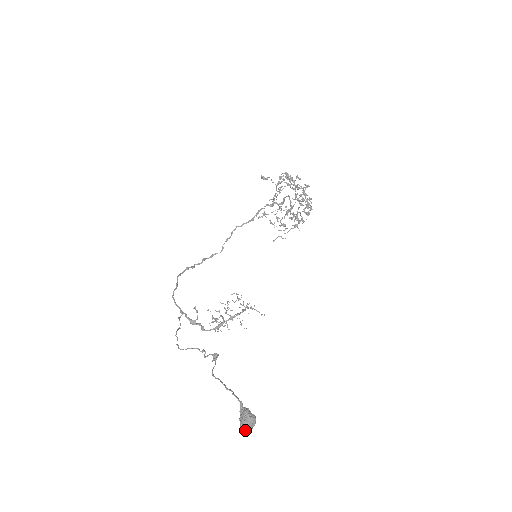
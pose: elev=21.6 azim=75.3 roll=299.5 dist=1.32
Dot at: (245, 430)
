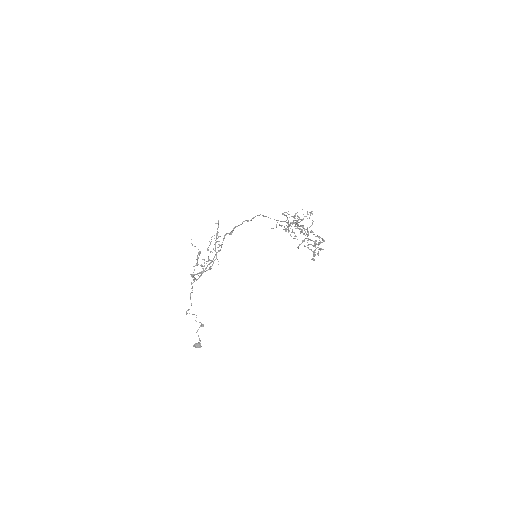
Dot at: (194, 346)
